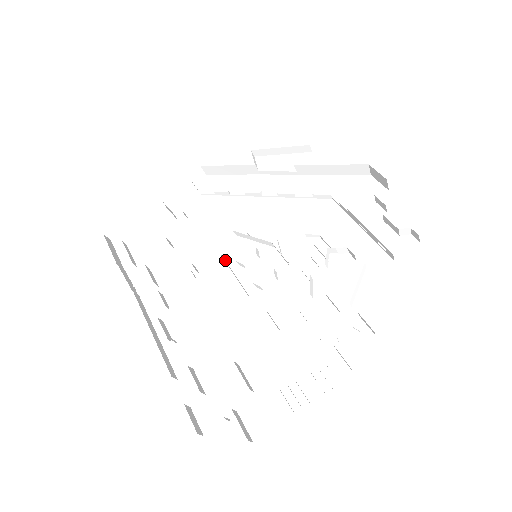
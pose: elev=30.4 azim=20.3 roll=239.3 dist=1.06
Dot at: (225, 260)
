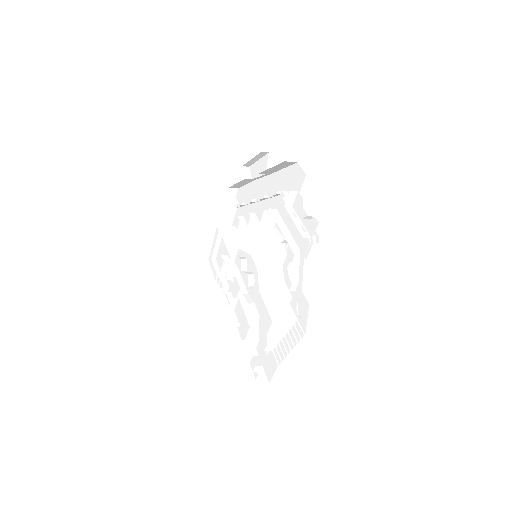
Dot at: (238, 268)
